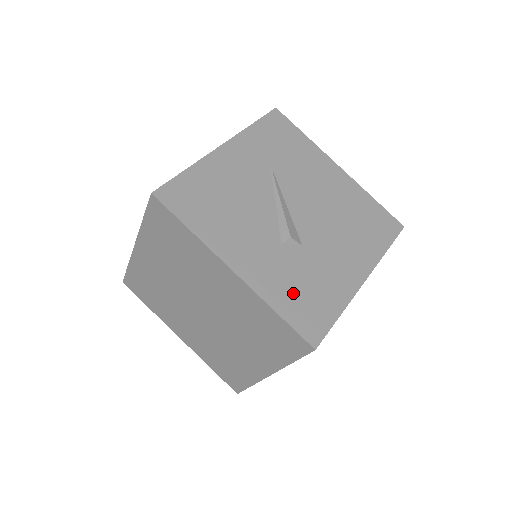
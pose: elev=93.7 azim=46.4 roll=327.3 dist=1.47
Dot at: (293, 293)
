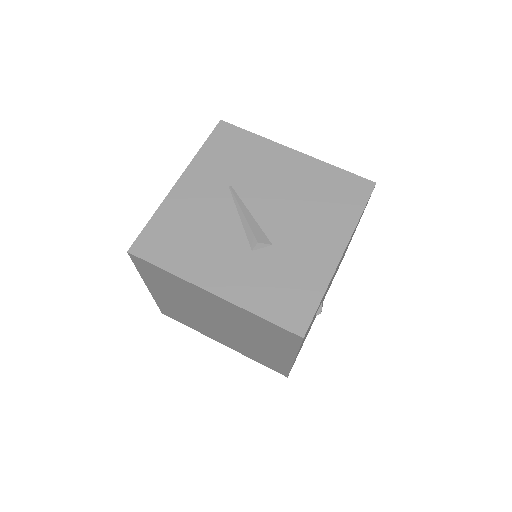
Dot at: (272, 293)
